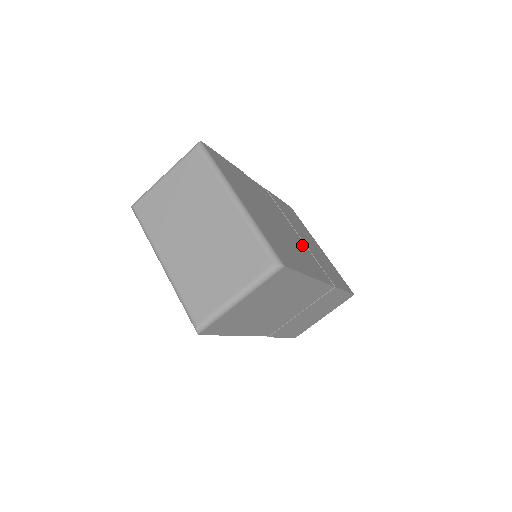
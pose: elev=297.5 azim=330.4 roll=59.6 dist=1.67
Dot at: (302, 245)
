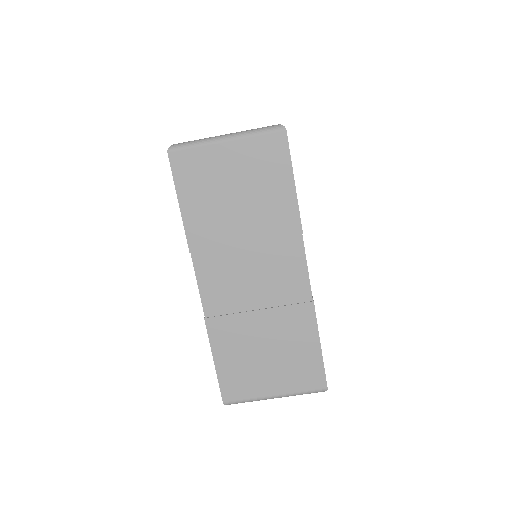
Dot at: occluded
